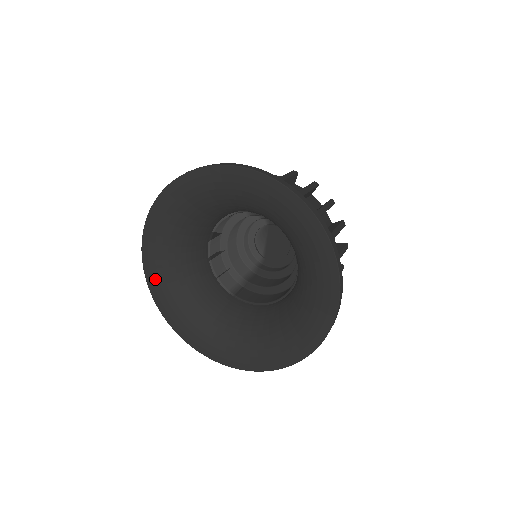
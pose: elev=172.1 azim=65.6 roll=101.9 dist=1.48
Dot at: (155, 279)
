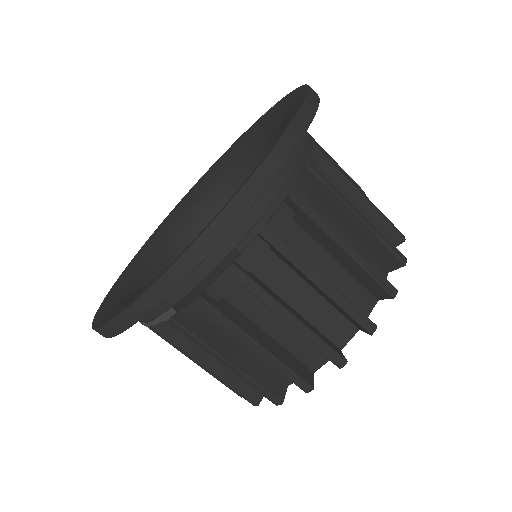
Dot at: (188, 196)
